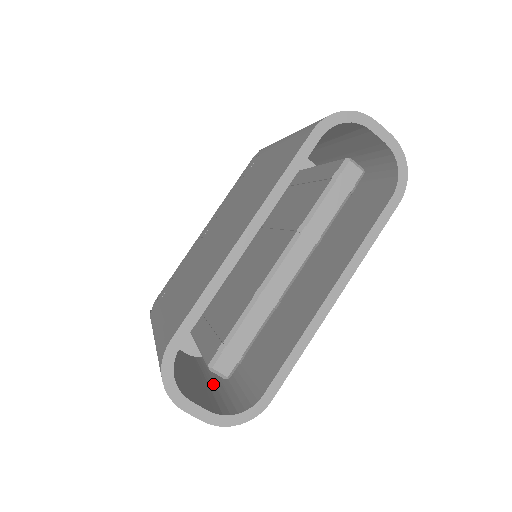
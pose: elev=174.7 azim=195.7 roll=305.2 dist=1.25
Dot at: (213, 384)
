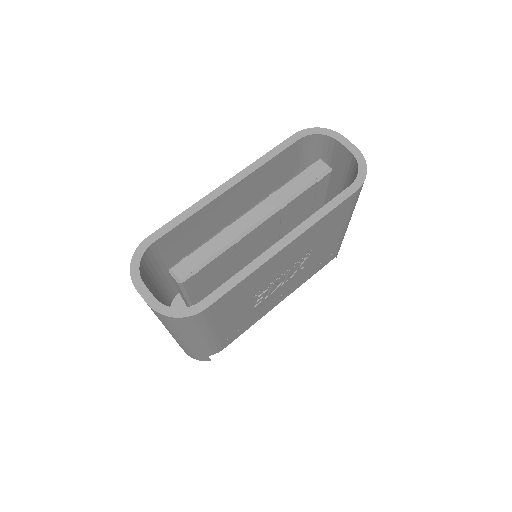
Dot at: occluded
